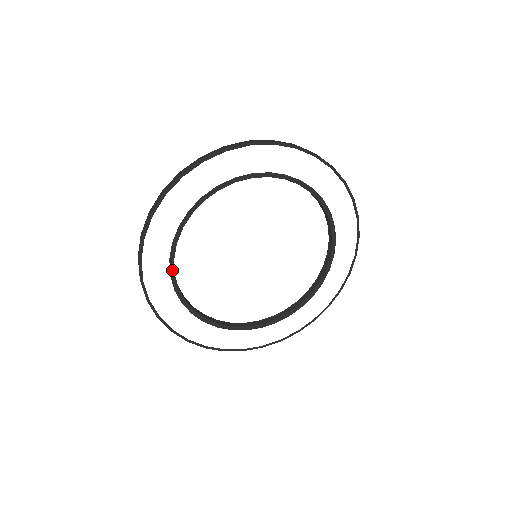
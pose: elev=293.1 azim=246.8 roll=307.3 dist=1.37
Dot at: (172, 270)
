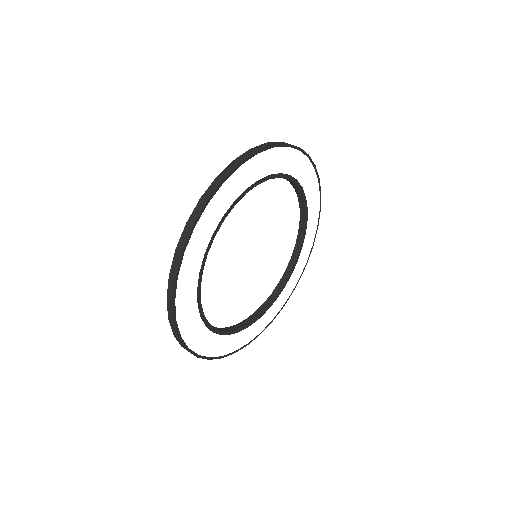
Dot at: (199, 299)
